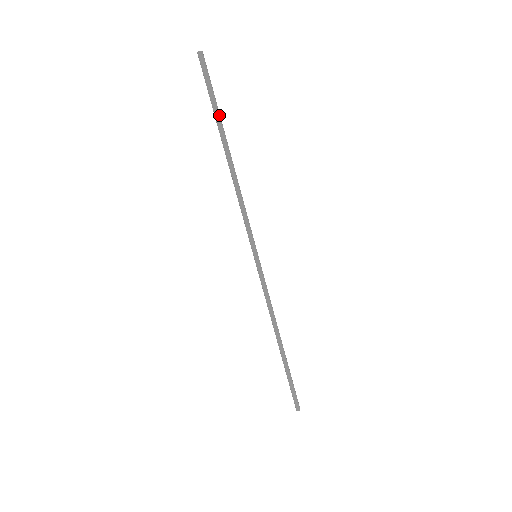
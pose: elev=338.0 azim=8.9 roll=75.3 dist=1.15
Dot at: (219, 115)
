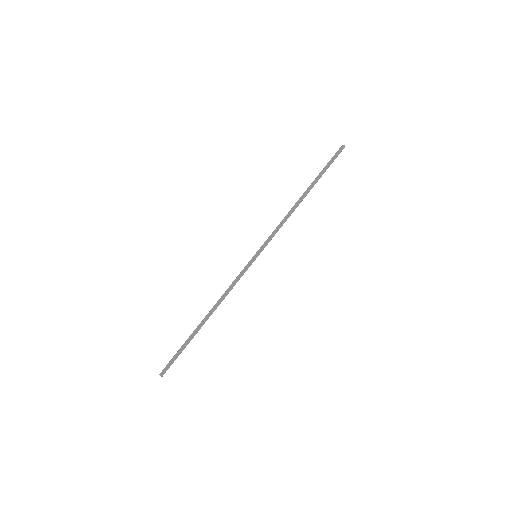
Dot at: occluded
